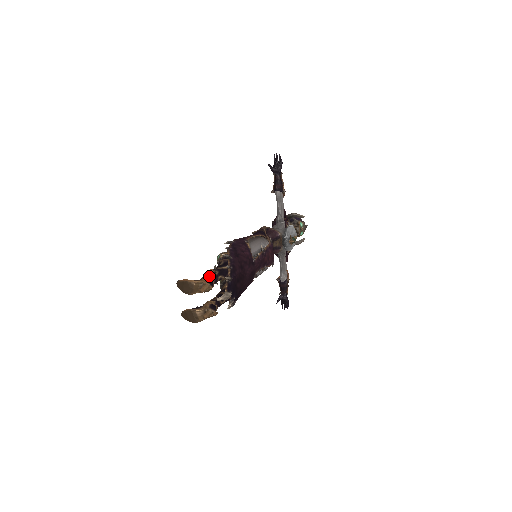
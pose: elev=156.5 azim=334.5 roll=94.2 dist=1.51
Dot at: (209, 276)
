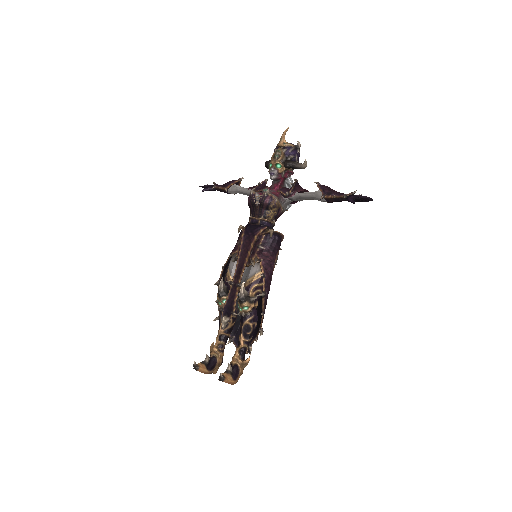
Dot at: occluded
